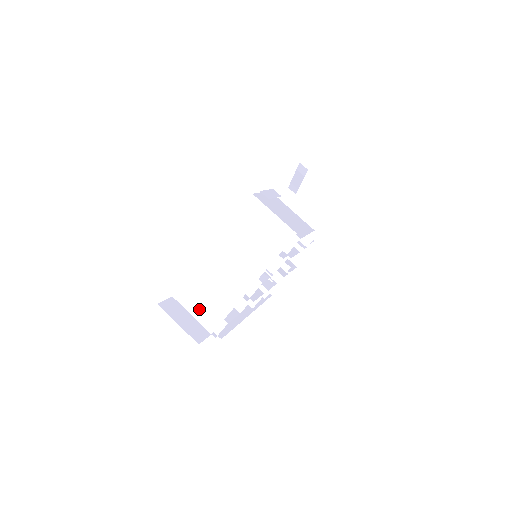
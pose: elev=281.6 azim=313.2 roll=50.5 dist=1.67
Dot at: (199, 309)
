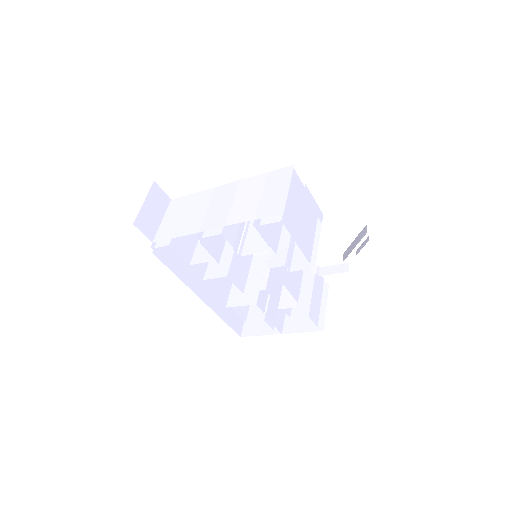
Dot at: (170, 220)
